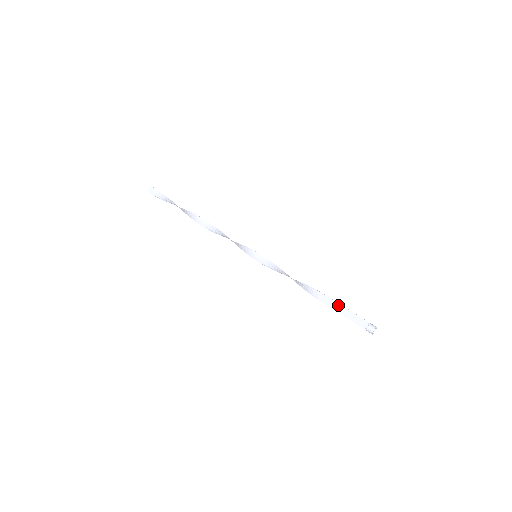
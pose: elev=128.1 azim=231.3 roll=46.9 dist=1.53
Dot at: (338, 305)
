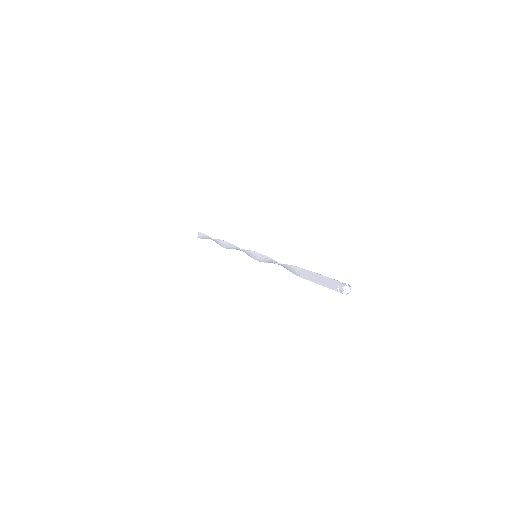
Dot at: (314, 275)
